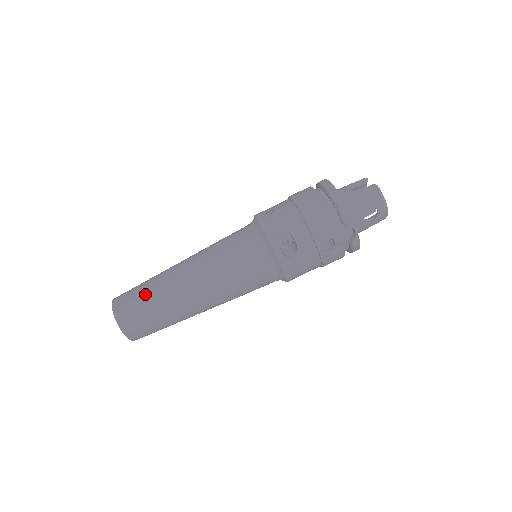
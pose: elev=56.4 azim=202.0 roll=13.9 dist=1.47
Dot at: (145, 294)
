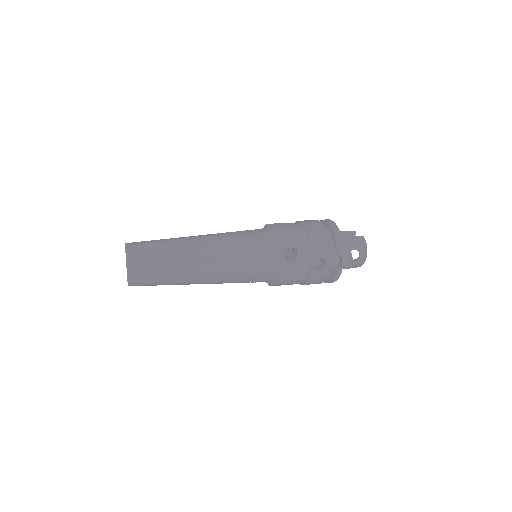
Dot at: (160, 246)
